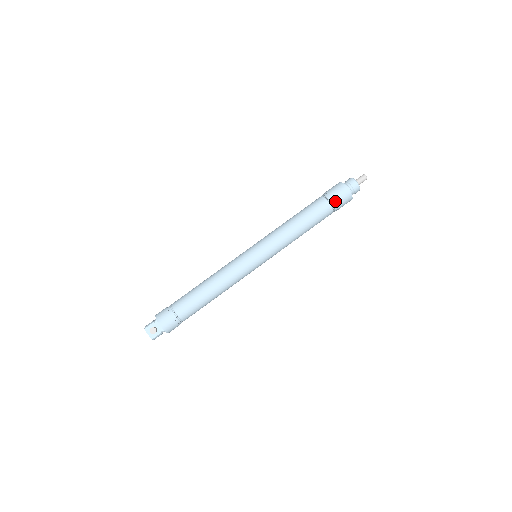
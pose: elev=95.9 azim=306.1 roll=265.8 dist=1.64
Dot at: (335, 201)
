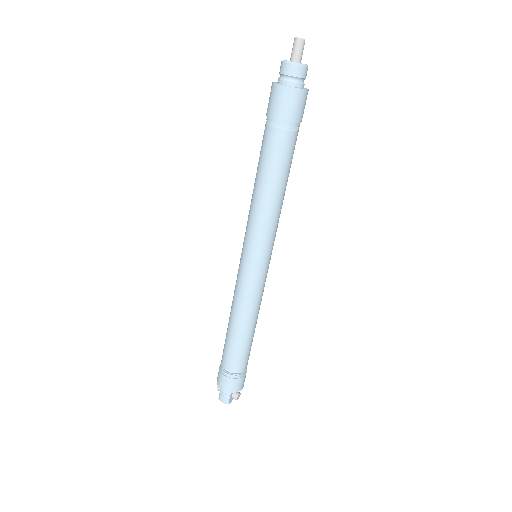
Dot at: (301, 121)
